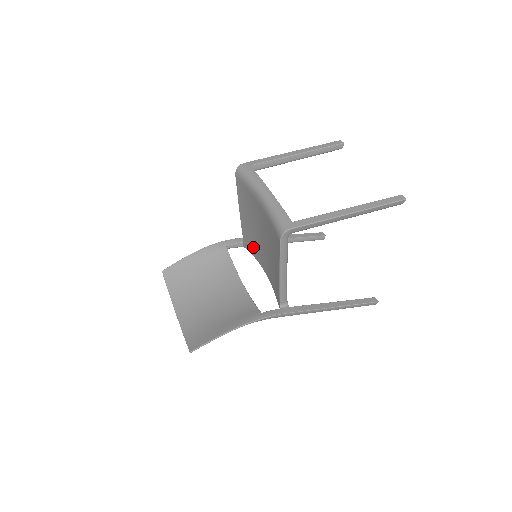
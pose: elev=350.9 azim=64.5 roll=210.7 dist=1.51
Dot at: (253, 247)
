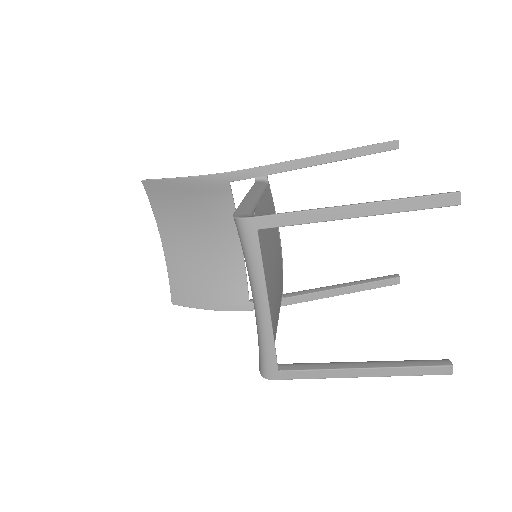
Dot at: occluded
